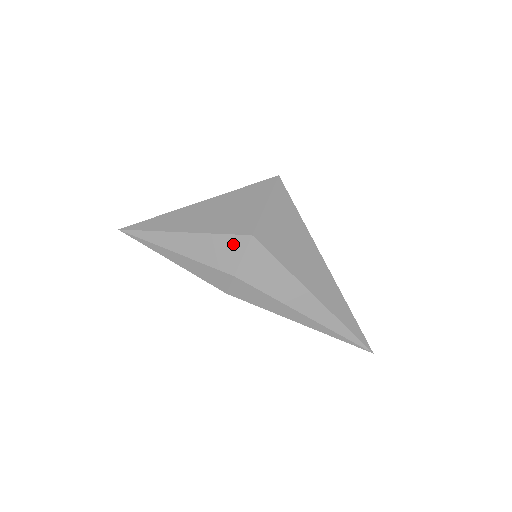
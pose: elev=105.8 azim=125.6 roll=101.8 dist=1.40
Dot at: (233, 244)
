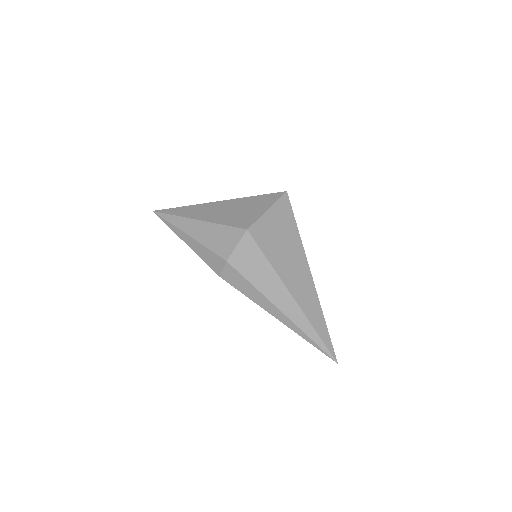
Dot at: (232, 235)
